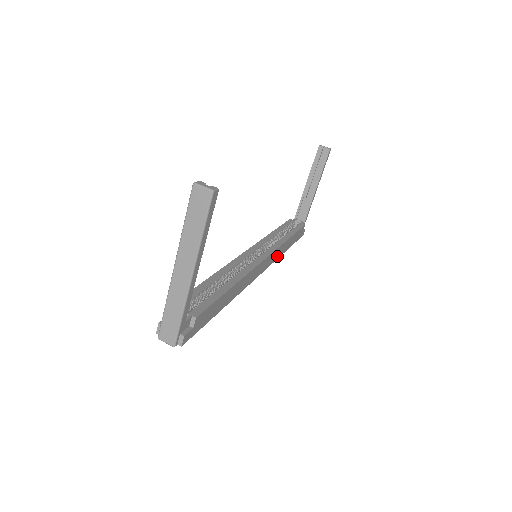
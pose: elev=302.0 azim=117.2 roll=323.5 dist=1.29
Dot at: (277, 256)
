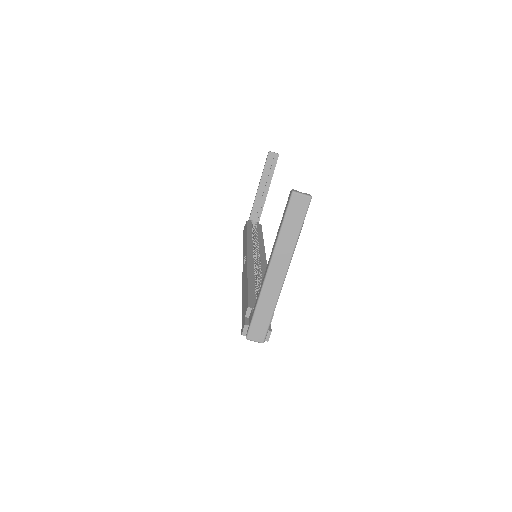
Dot at: occluded
